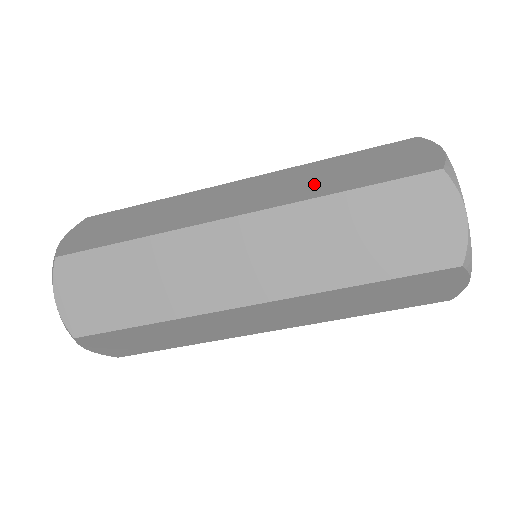
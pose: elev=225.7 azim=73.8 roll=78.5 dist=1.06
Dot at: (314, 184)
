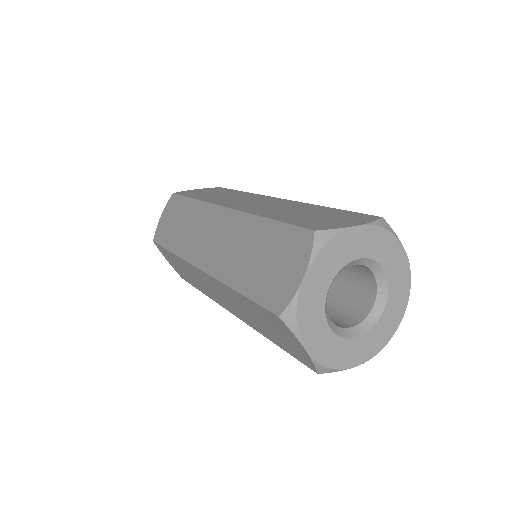
Dot at: (250, 319)
